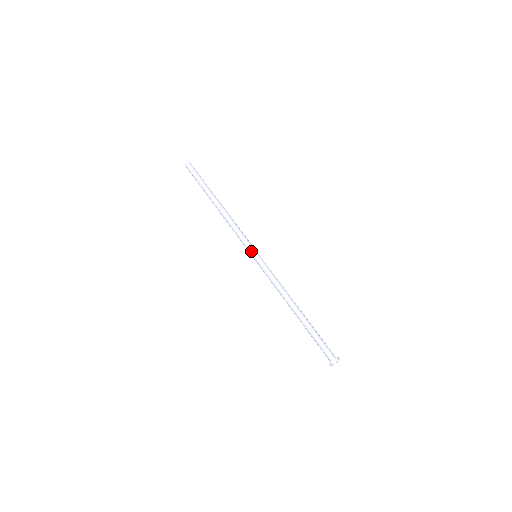
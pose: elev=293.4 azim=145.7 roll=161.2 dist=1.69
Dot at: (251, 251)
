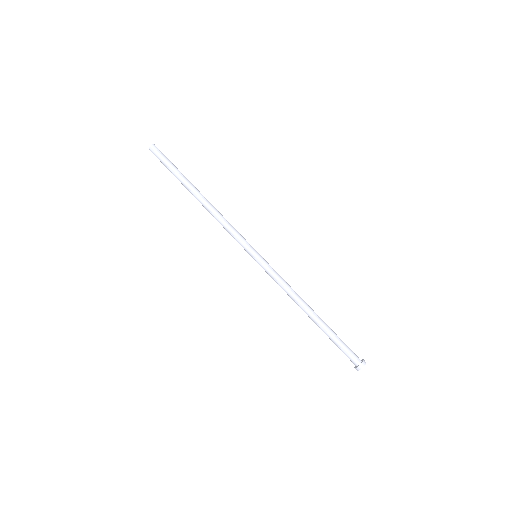
Dot at: (249, 252)
